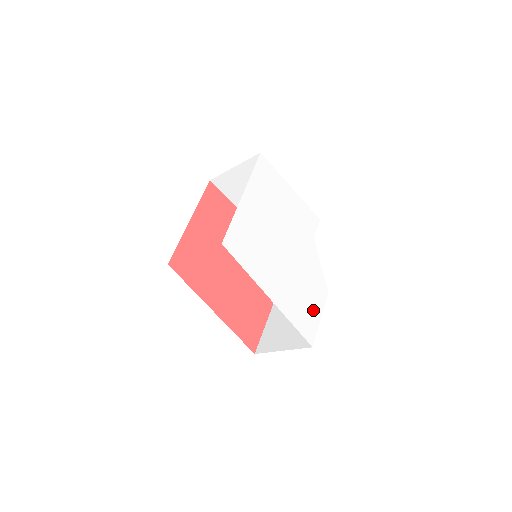
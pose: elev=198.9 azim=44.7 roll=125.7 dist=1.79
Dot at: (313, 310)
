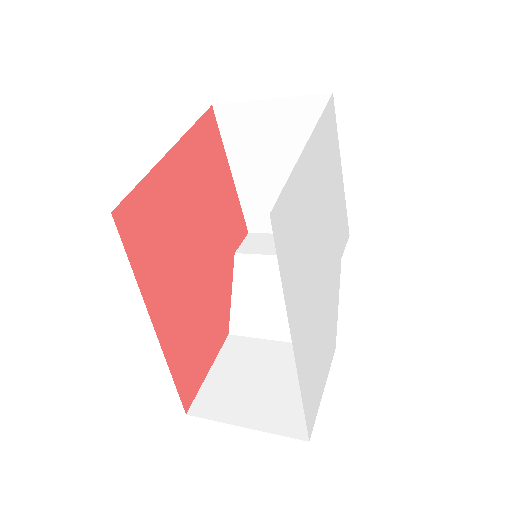
Dot at: (321, 376)
